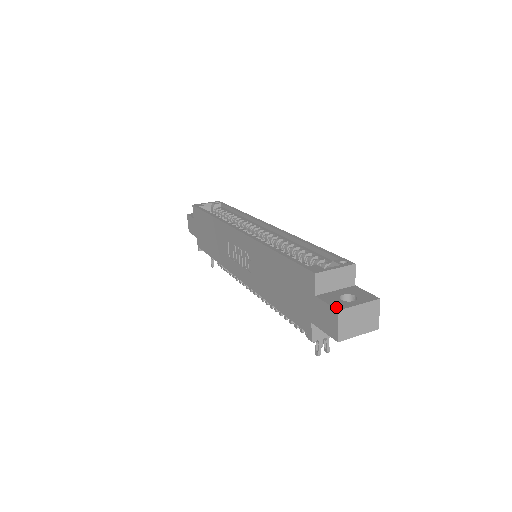
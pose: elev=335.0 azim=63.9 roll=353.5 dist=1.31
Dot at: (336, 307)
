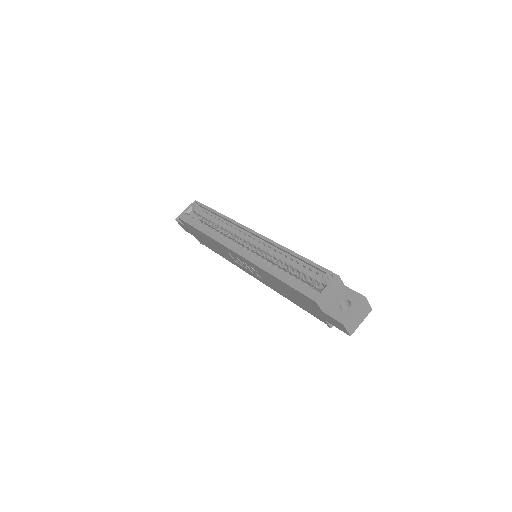
Dot at: (340, 321)
